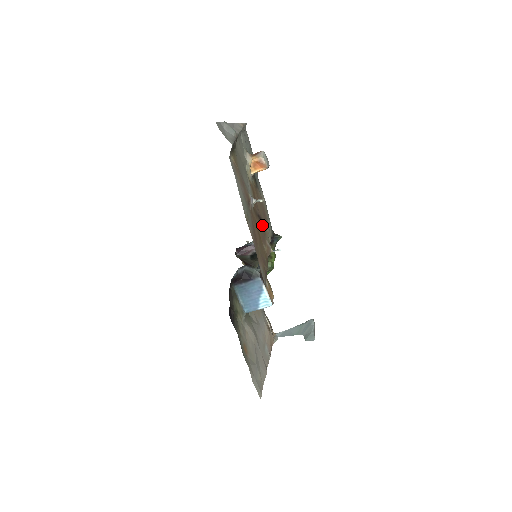
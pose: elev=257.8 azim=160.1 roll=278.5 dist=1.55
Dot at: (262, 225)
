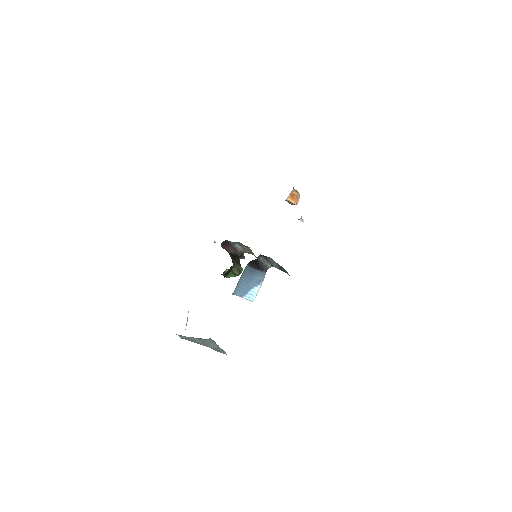
Dot at: occluded
